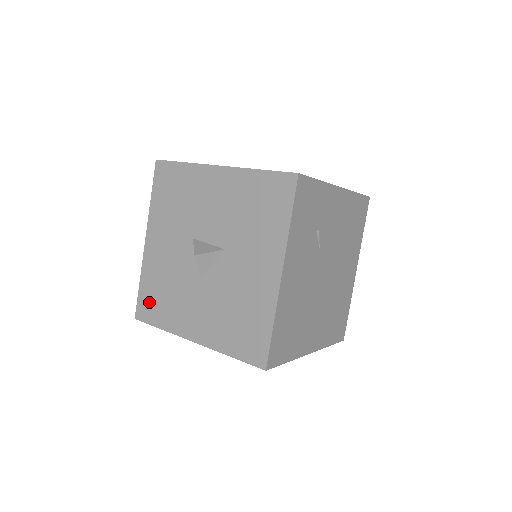
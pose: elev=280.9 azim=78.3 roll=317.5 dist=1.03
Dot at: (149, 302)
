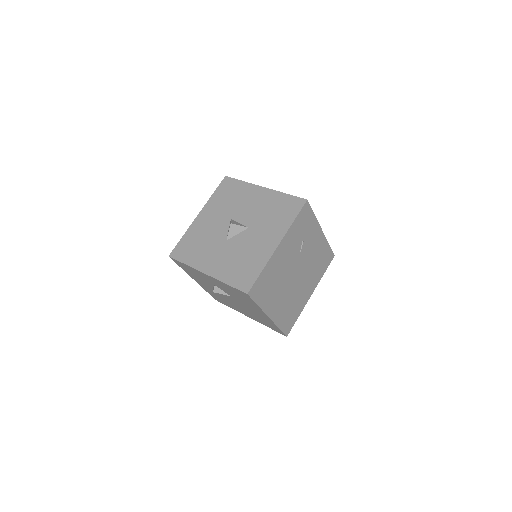
Dot at: (184, 248)
